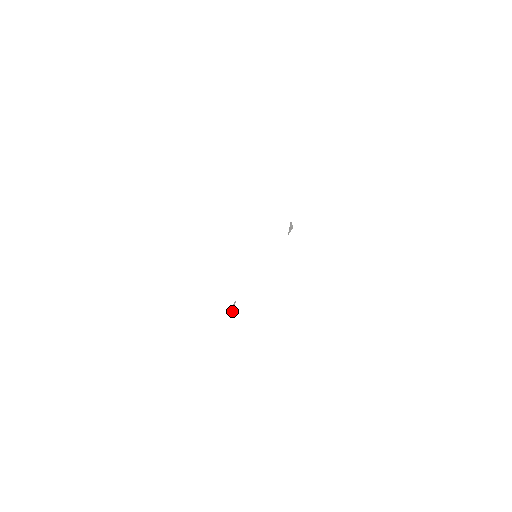
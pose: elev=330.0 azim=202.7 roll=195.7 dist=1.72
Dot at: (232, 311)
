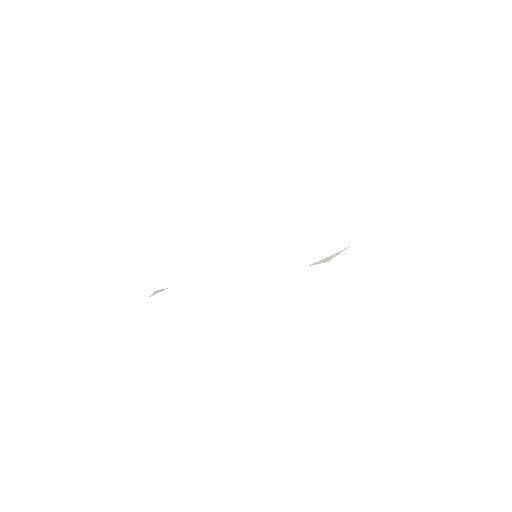
Dot at: occluded
